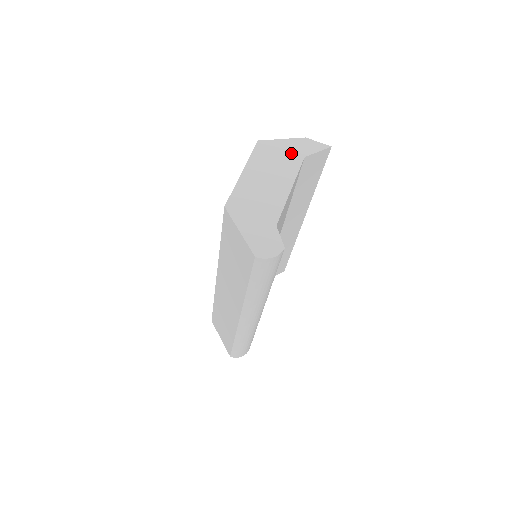
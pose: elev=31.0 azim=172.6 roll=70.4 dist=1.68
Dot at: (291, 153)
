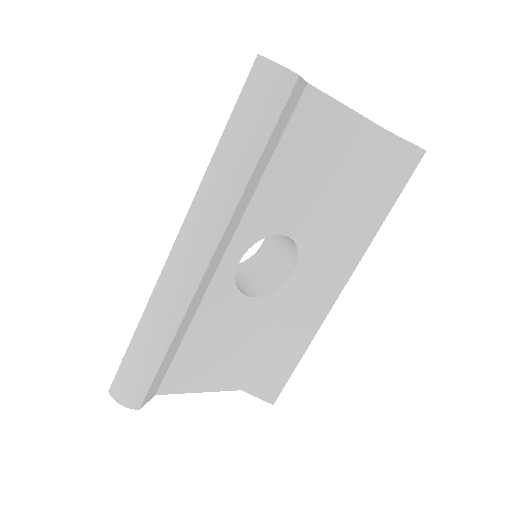
Dot at: occluded
